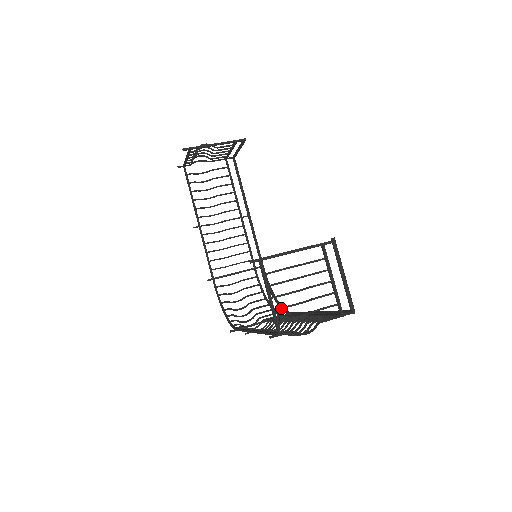
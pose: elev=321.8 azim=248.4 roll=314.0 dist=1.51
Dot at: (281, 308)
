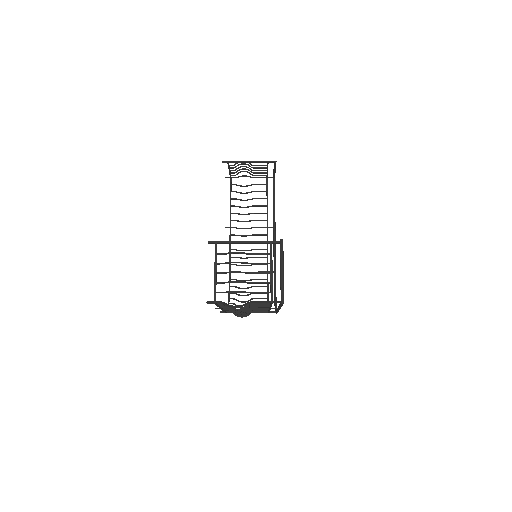
Dot at: (222, 283)
